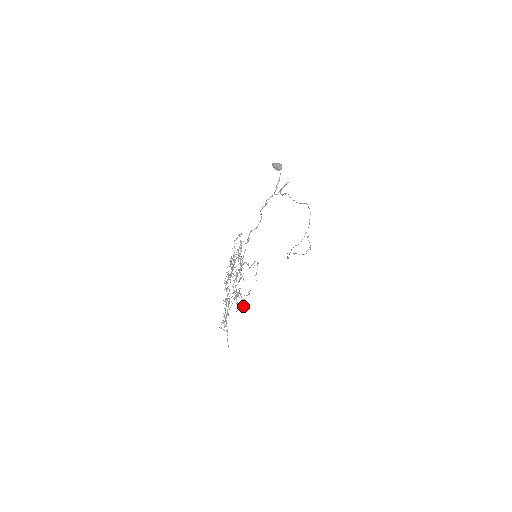
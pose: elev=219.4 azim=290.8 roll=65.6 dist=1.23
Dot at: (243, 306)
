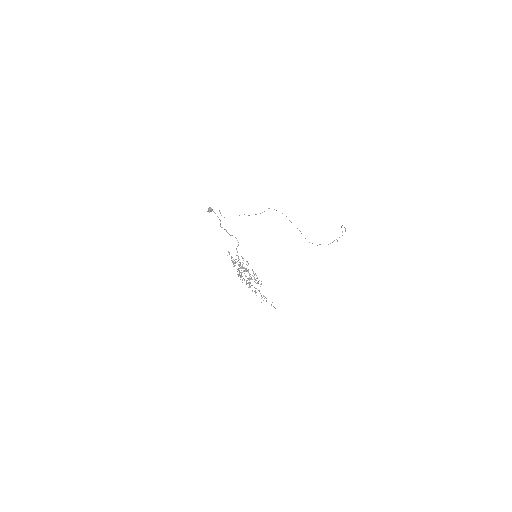
Dot at: (238, 276)
